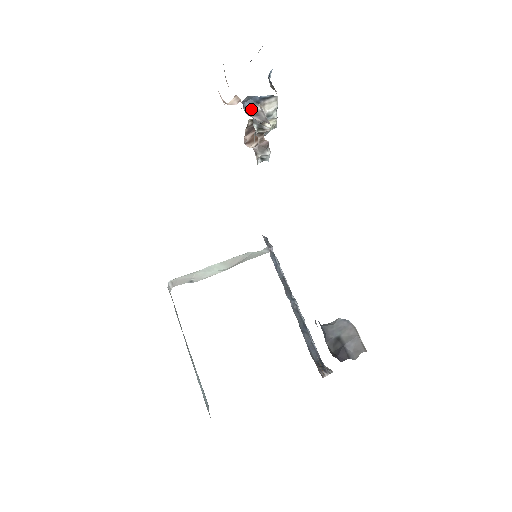
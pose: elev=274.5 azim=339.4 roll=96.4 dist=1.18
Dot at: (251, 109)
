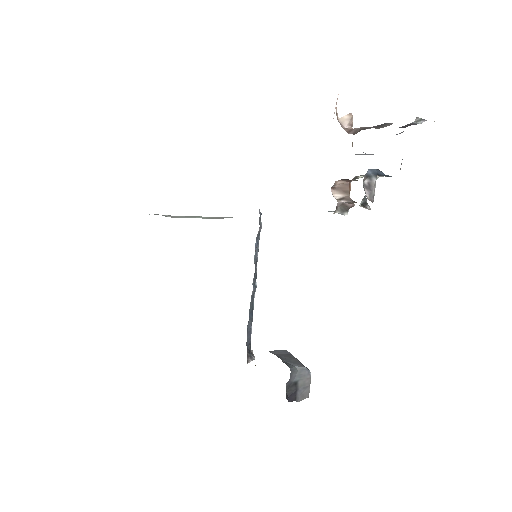
Dot at: (368, 178)
